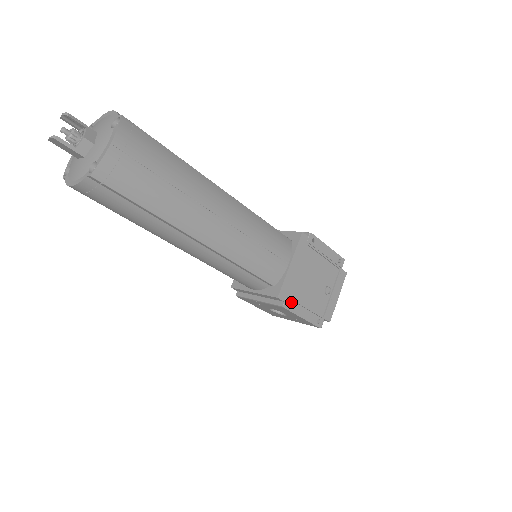
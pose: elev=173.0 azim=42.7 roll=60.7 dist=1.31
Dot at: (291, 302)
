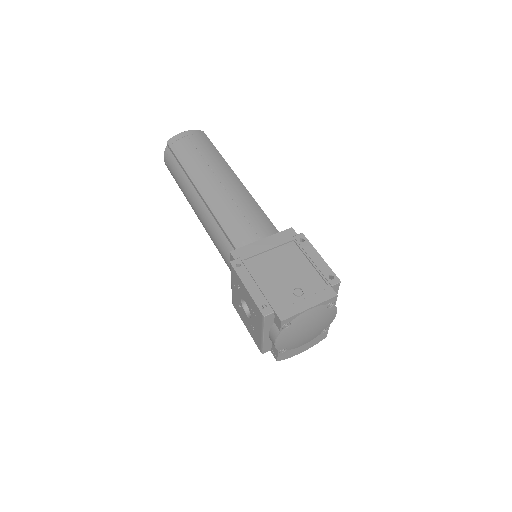
Dot at: (242, 265)
